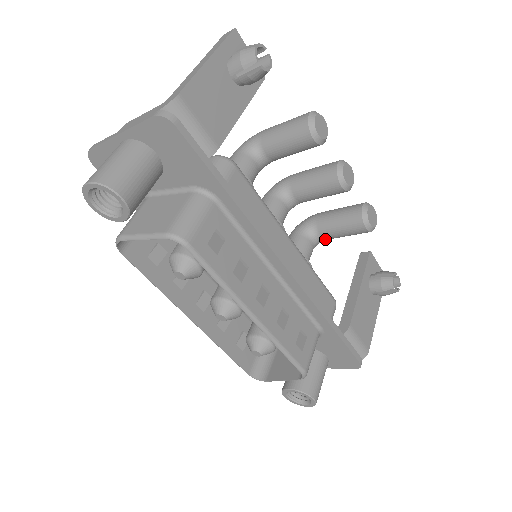
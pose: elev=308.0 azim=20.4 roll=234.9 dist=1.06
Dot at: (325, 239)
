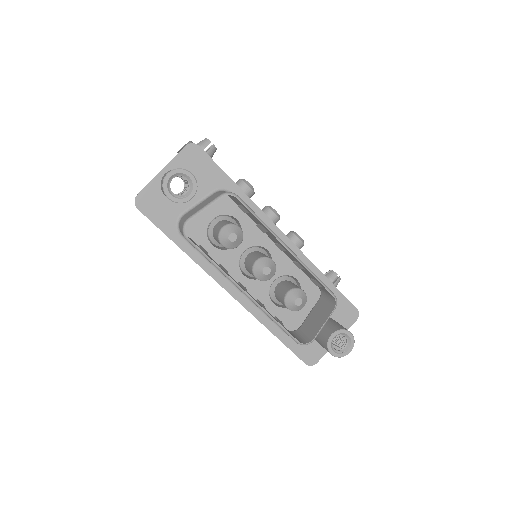
Dot at: occluded
